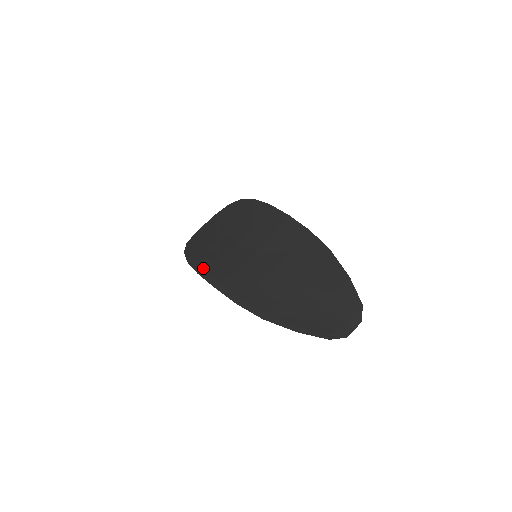
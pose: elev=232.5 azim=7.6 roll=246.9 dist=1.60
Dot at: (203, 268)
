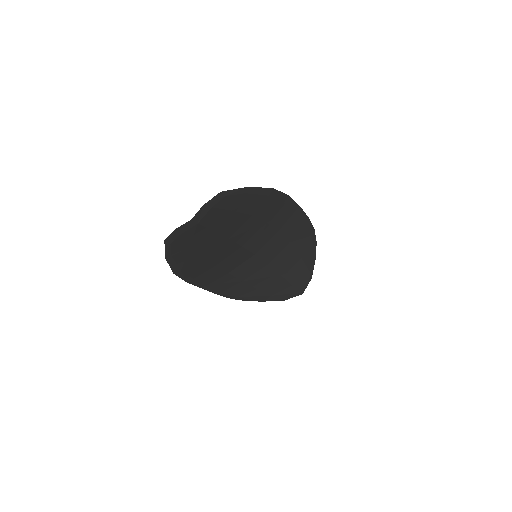
Dot at: (223, 289)
